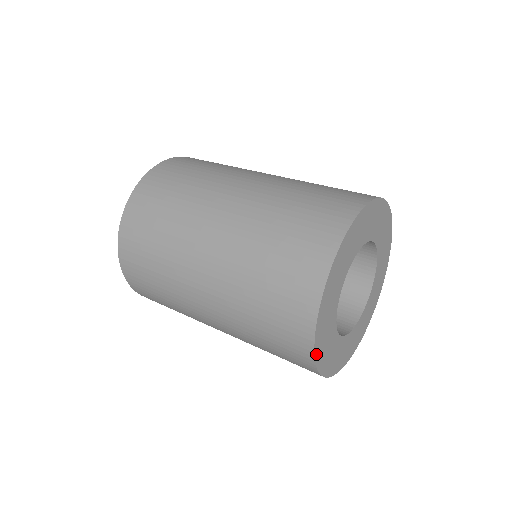
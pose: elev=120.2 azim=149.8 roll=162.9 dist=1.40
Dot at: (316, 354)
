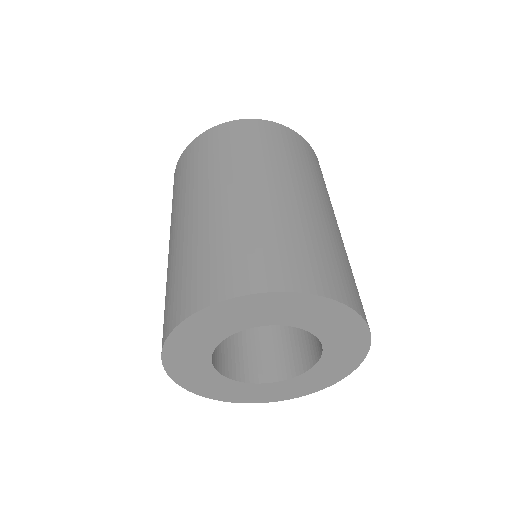
Dot at: (166, 362)
